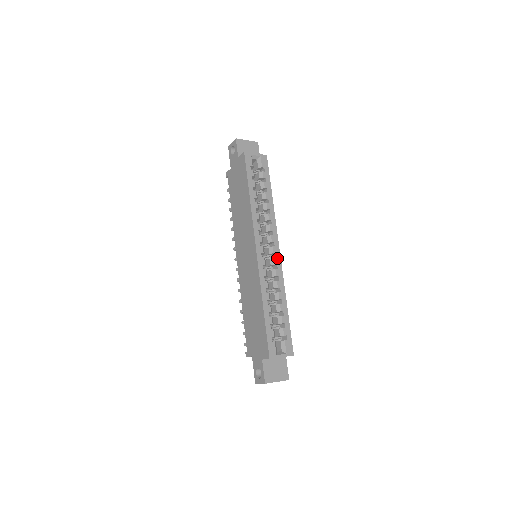
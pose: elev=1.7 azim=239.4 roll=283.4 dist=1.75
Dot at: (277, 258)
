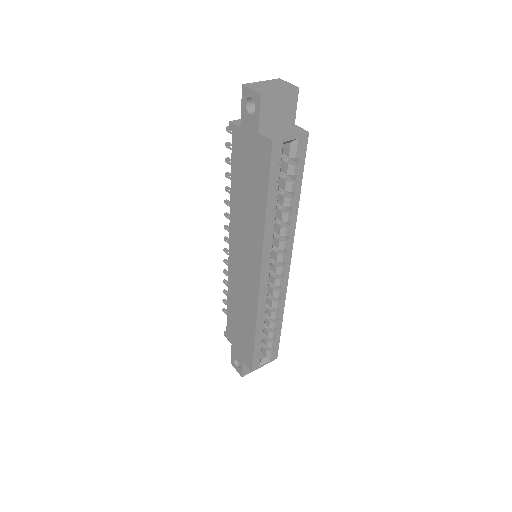
Dot at: (284, 278)
